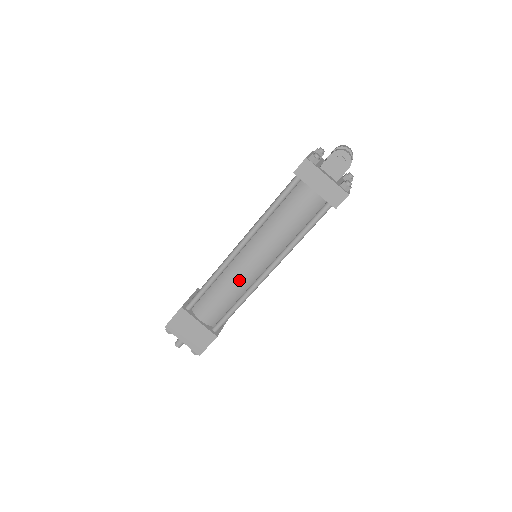
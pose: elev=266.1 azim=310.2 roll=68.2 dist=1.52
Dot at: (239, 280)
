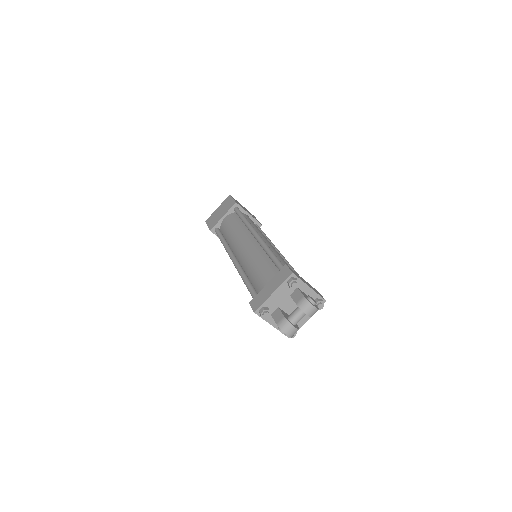
Dot at: occluded
